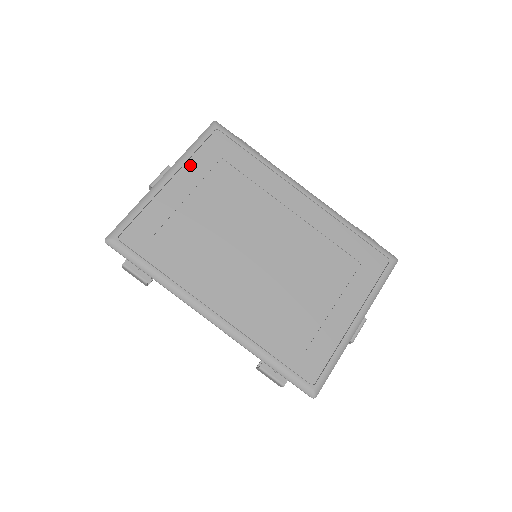
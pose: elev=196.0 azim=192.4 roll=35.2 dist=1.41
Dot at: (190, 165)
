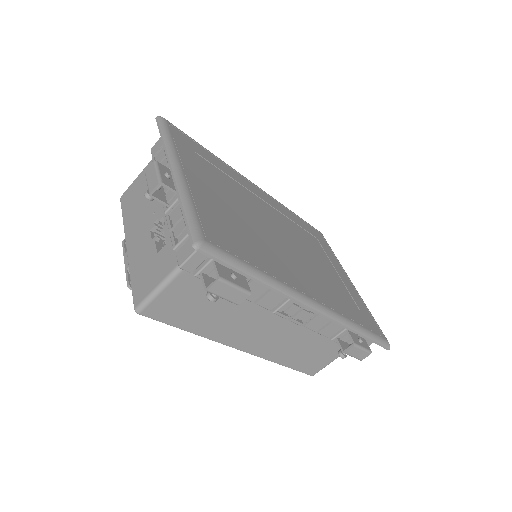
Dot at: (183, 156)
